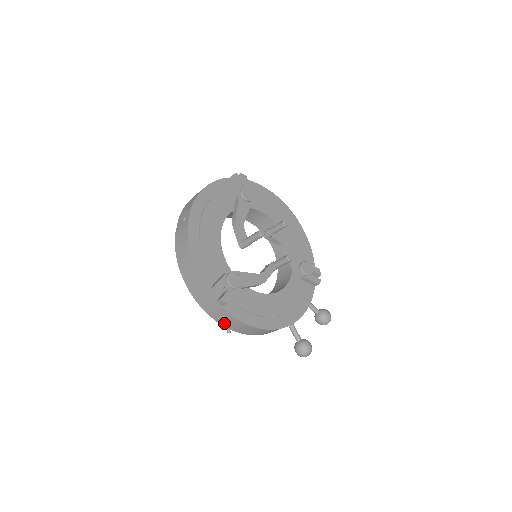
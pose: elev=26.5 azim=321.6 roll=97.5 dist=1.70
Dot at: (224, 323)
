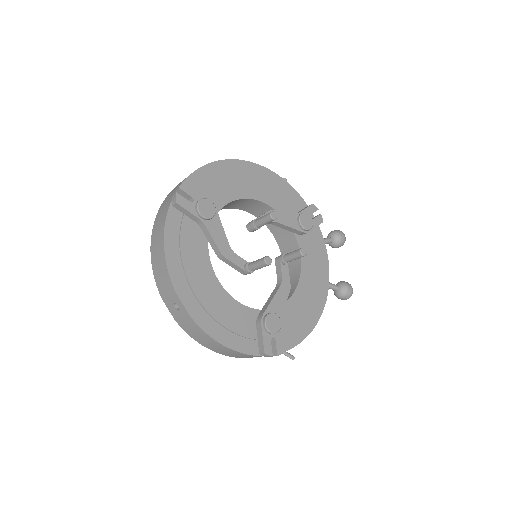
Dot at: occluded
